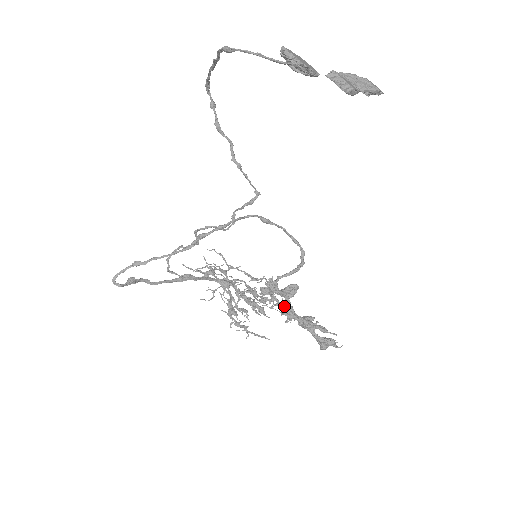
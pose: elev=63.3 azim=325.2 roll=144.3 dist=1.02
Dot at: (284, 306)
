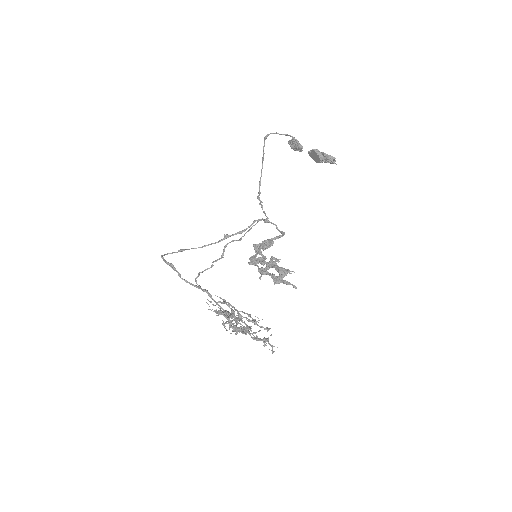
Dot at: occluded
